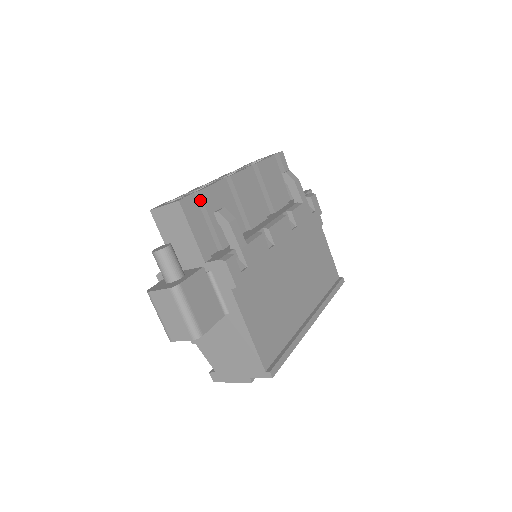
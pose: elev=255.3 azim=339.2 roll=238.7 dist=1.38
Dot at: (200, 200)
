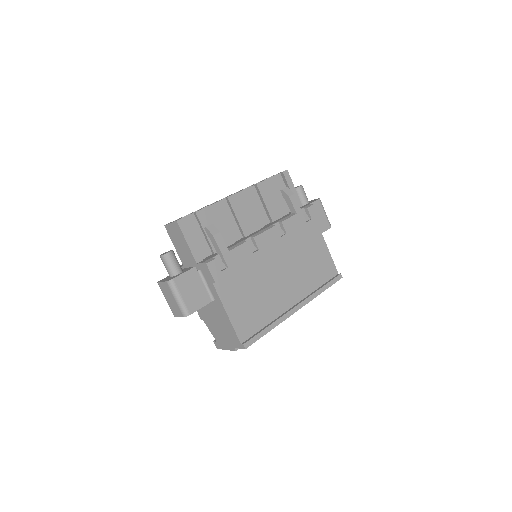
Dot at: (197, 218)
